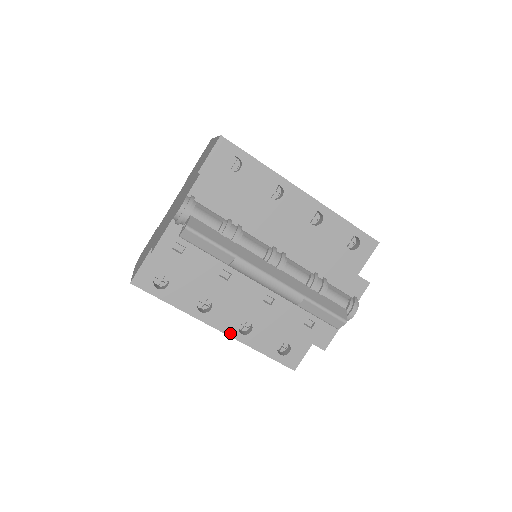
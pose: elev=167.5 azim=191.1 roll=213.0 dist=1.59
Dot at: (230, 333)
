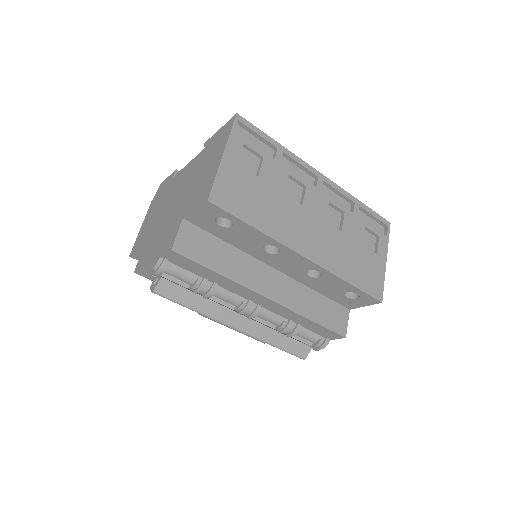
Dot at: occluded
